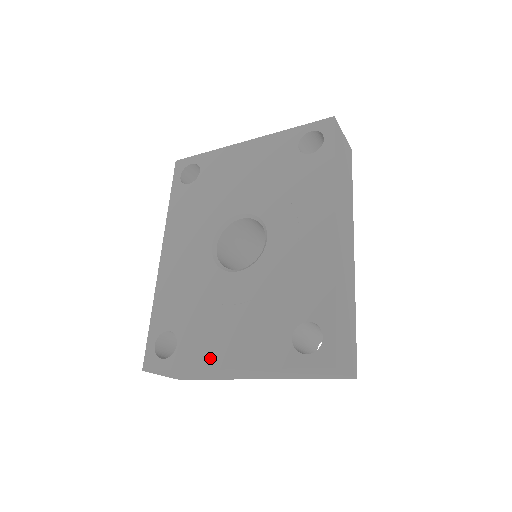
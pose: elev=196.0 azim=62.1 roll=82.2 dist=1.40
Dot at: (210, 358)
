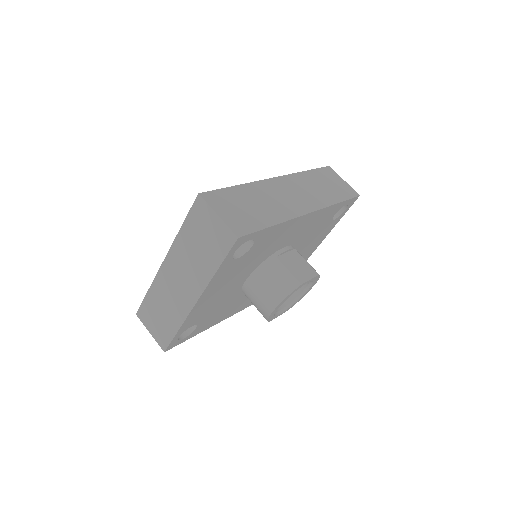
Dot at: occluded
